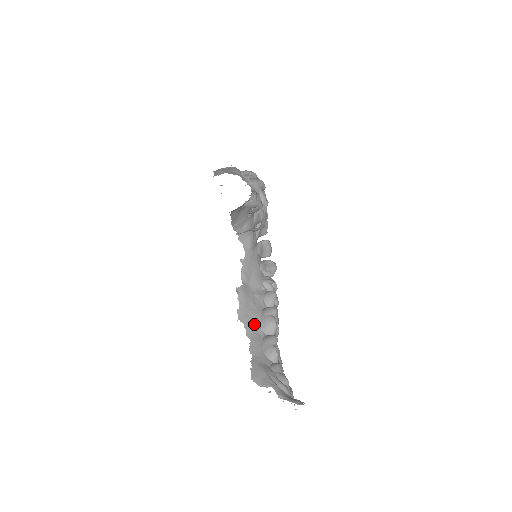
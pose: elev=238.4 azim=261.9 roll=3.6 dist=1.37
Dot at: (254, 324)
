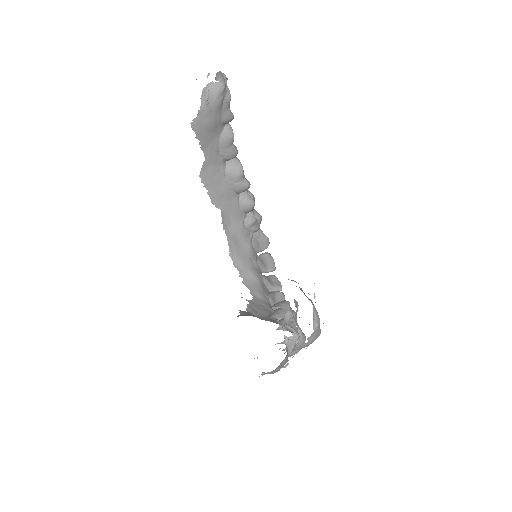
Dot at: occluded
